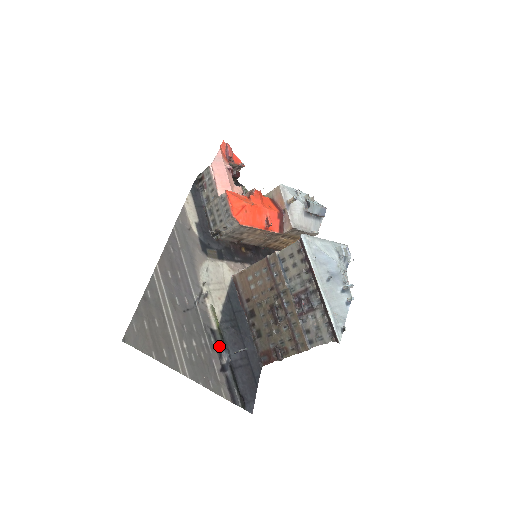
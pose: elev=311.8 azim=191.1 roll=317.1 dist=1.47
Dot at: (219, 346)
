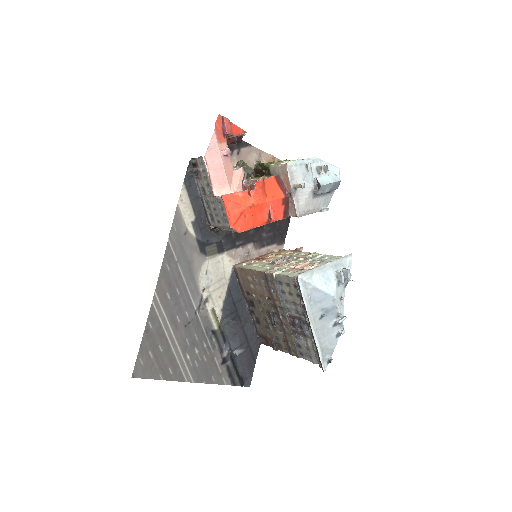
Dot at: (220, 343)
